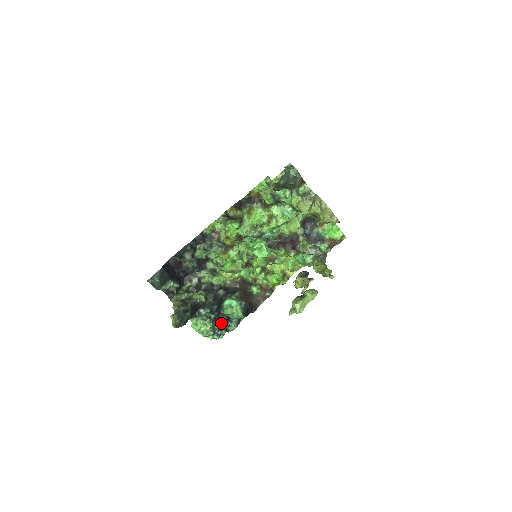
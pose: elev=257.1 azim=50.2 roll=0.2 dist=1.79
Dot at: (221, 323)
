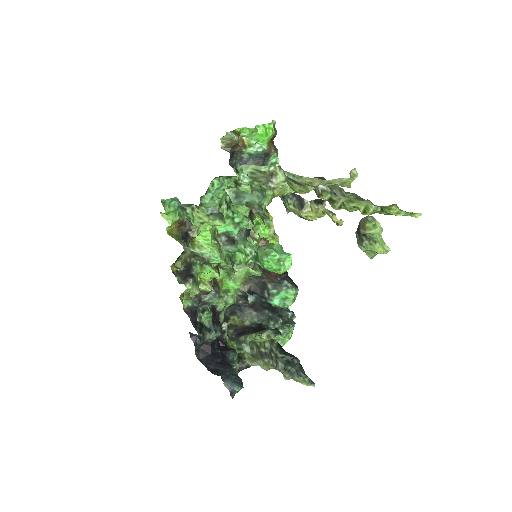
Dot at: (284, 309)
